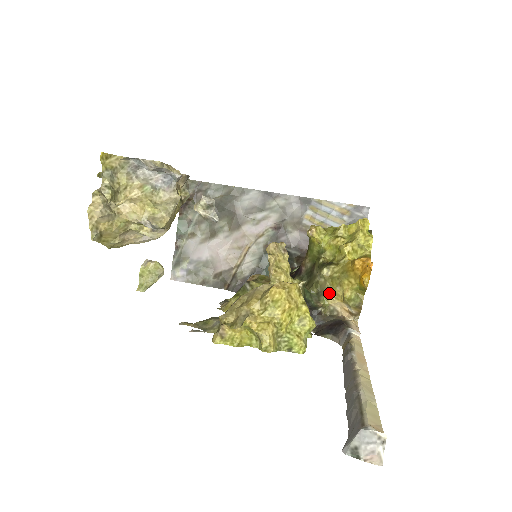
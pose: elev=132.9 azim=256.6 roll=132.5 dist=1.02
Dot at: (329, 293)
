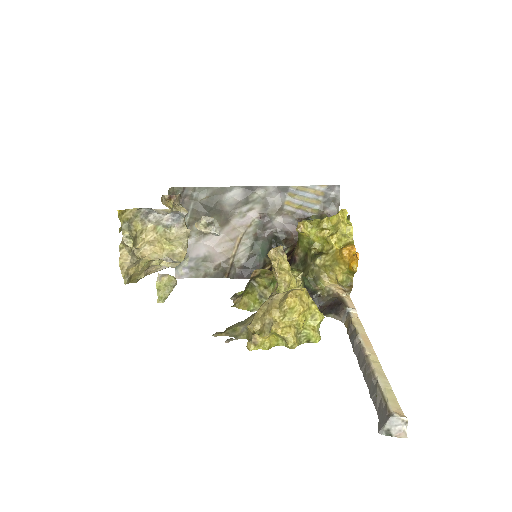
Dot at: (324, 278)
